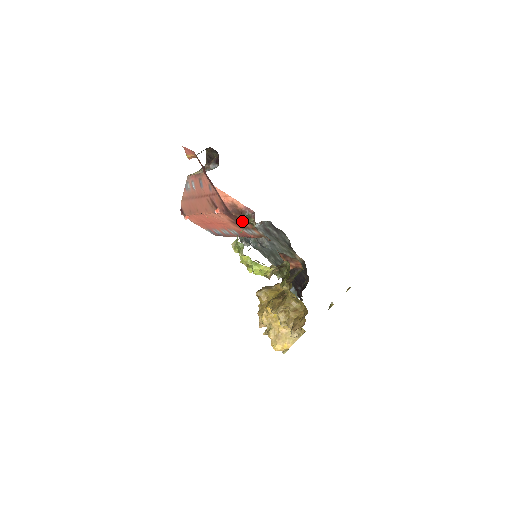
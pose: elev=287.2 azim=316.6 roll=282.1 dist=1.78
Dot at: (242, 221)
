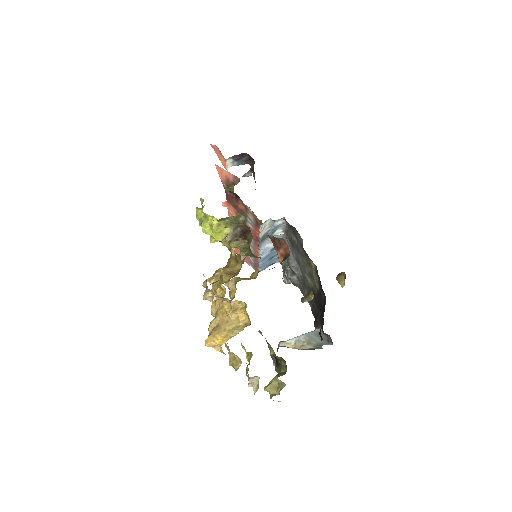
Dot at: (237, 202)
